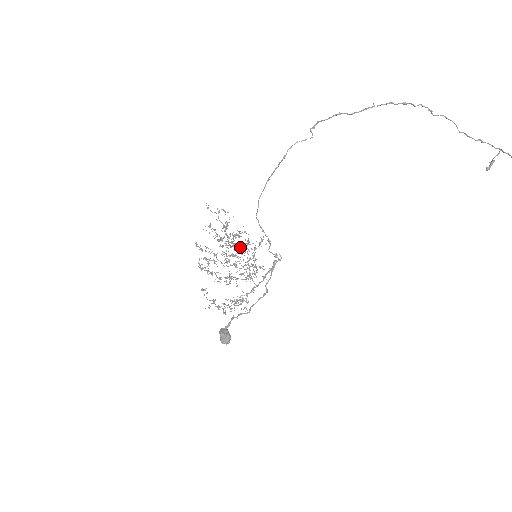
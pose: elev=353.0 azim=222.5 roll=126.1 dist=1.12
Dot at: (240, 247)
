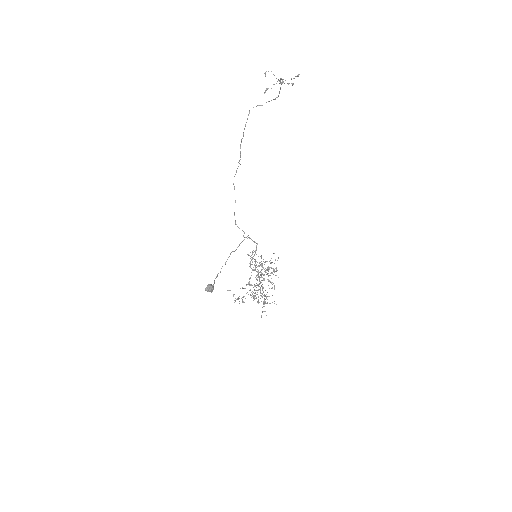
Dot at: occluded
